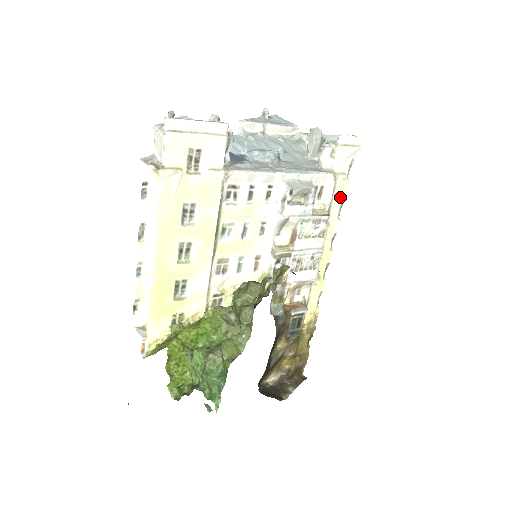
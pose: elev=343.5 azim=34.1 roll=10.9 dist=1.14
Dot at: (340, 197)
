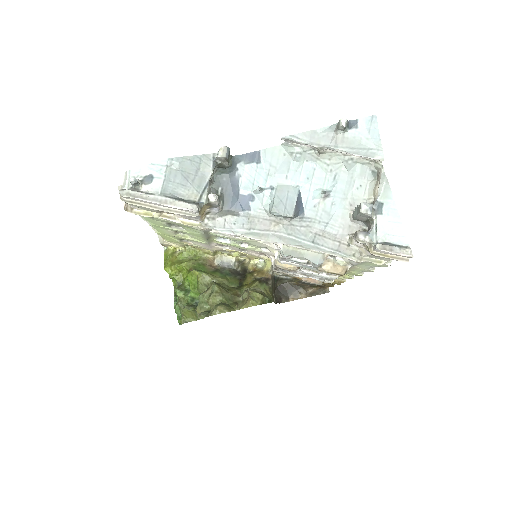
Dot at: (373, 265)
